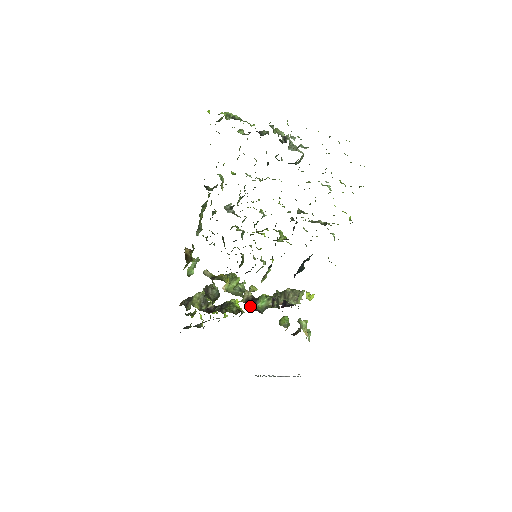
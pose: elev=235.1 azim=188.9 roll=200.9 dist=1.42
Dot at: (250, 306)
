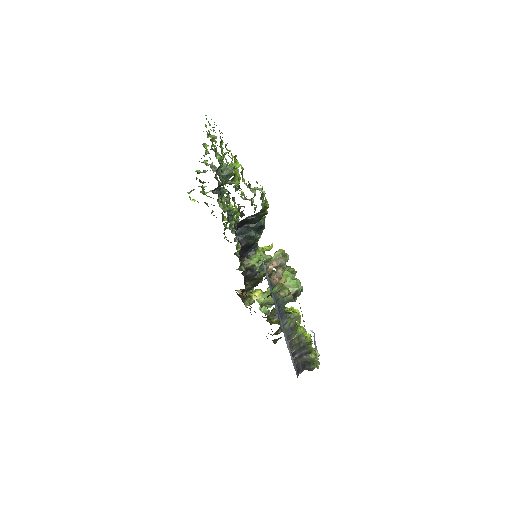
Dot at: occluded
